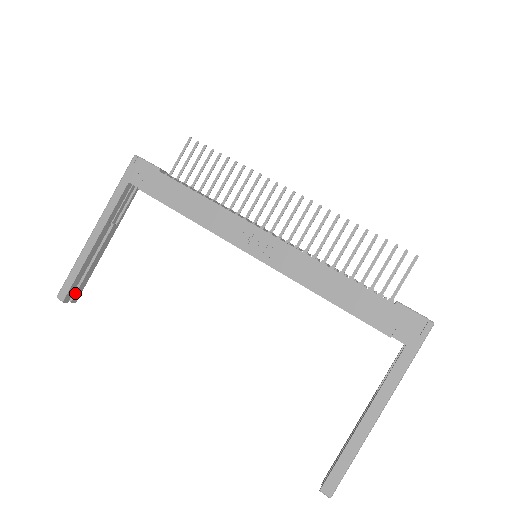
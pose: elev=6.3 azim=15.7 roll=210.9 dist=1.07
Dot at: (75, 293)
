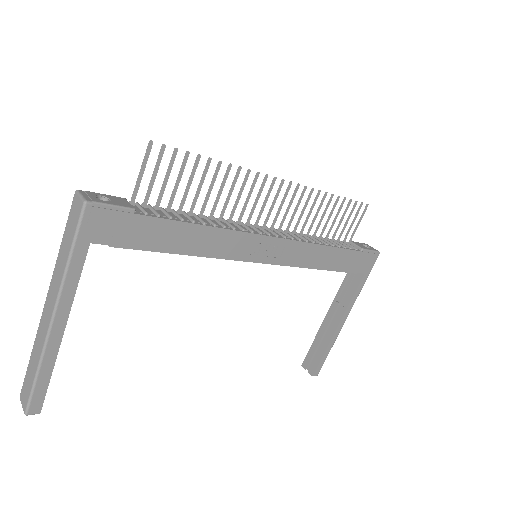
Dot at: occluded
